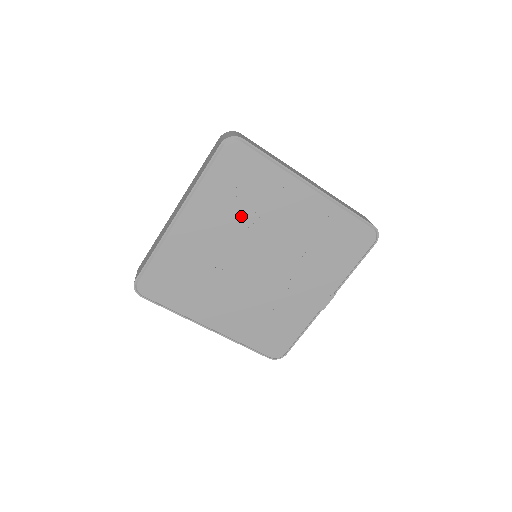
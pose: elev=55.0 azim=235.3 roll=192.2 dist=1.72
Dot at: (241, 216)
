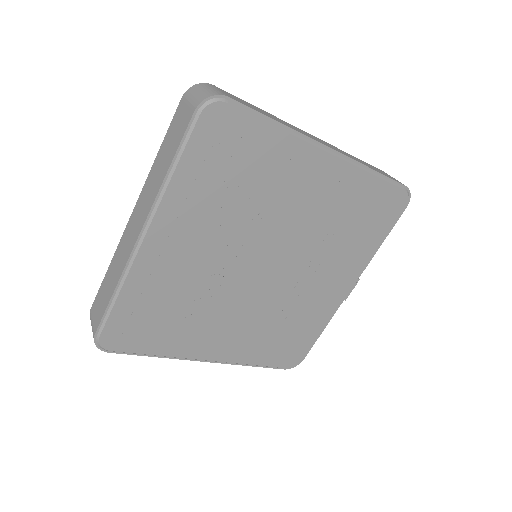
Dot at: (237, 213)
